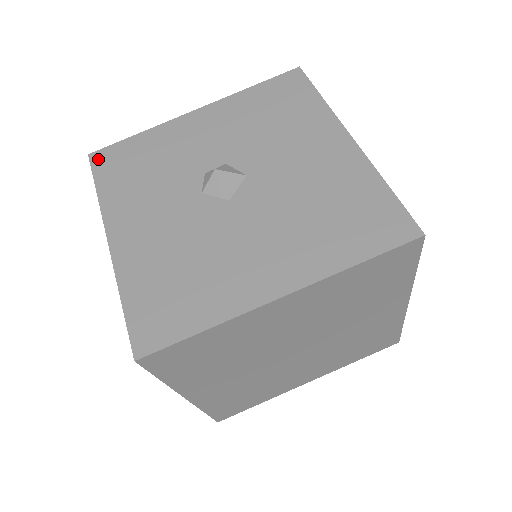
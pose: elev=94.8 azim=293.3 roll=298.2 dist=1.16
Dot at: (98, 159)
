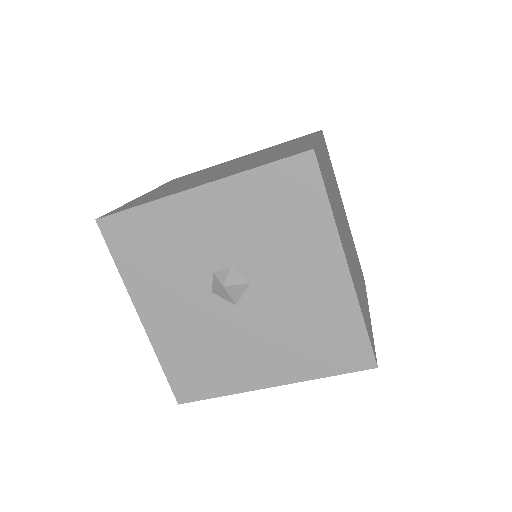
Dot at: (108, 229)
